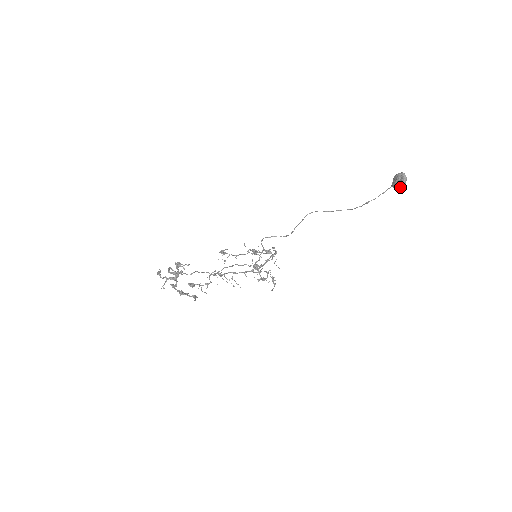
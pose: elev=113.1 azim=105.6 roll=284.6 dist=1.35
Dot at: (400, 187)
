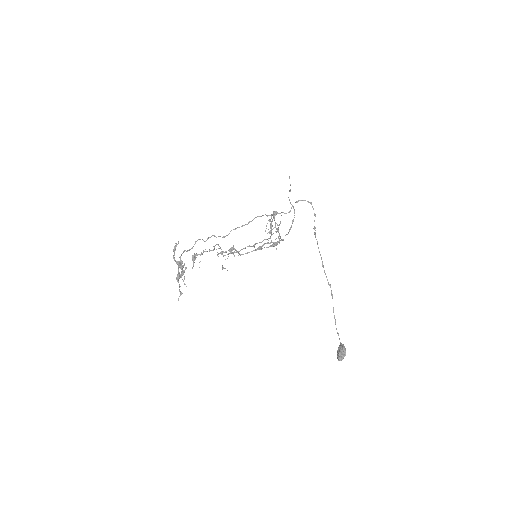
Dot at: occluded
